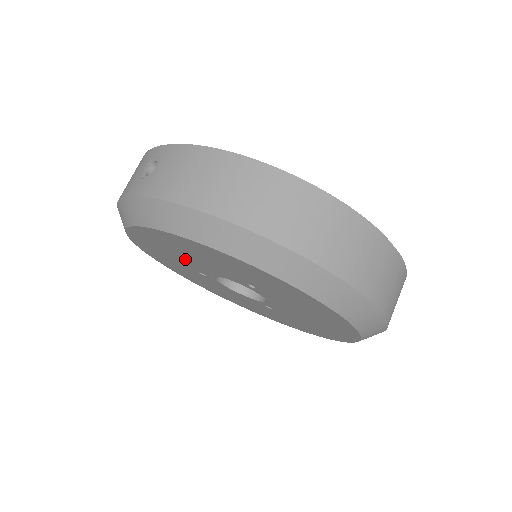
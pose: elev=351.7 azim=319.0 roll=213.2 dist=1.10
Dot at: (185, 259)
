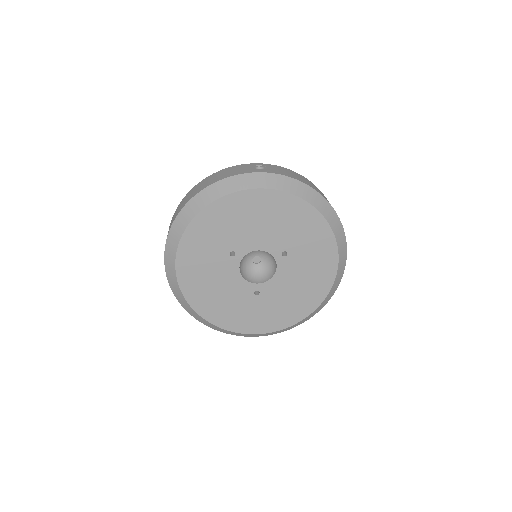
Dot at: (246, 230)
